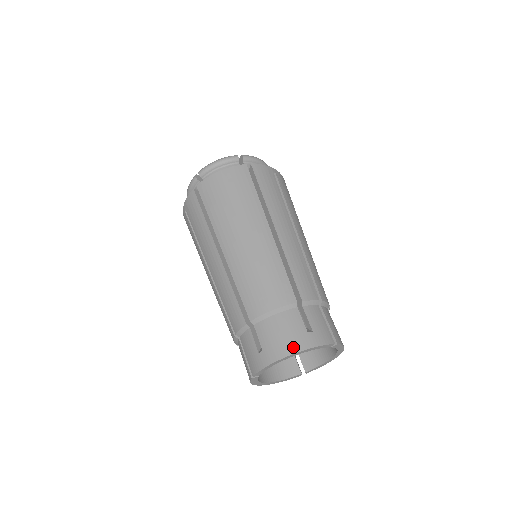
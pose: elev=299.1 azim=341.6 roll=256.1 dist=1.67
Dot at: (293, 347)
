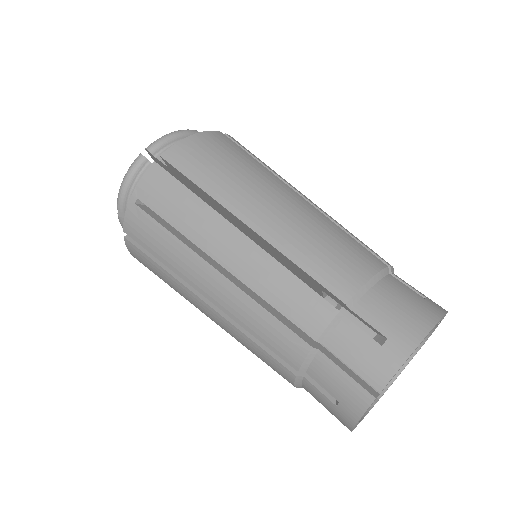
Dot at: (428, 317)
